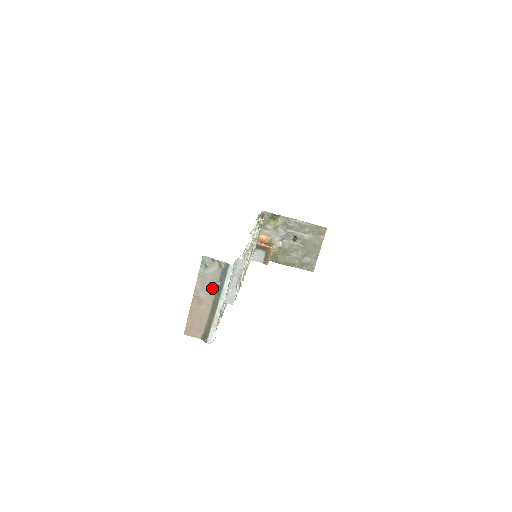
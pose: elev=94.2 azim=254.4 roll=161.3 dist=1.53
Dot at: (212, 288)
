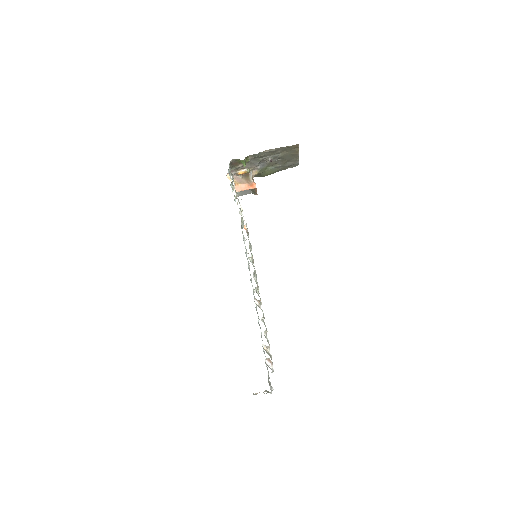
Dot at: occluded
